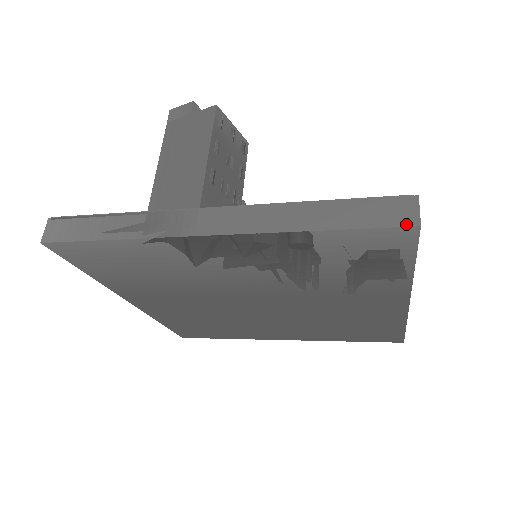
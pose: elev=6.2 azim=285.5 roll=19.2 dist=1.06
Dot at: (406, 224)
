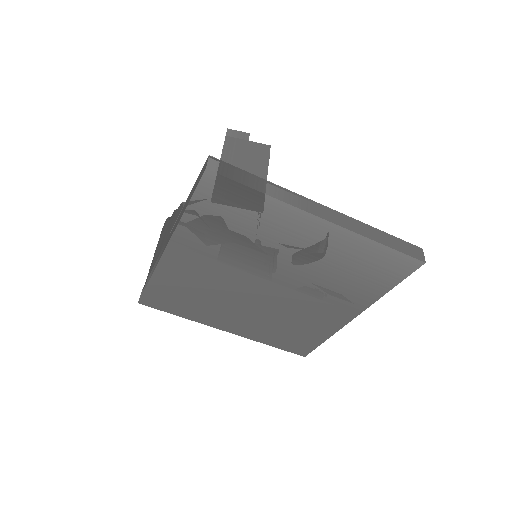
Dot at: (420, 259)
